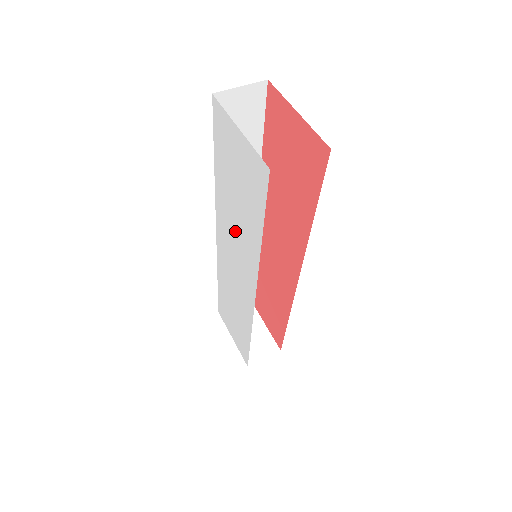
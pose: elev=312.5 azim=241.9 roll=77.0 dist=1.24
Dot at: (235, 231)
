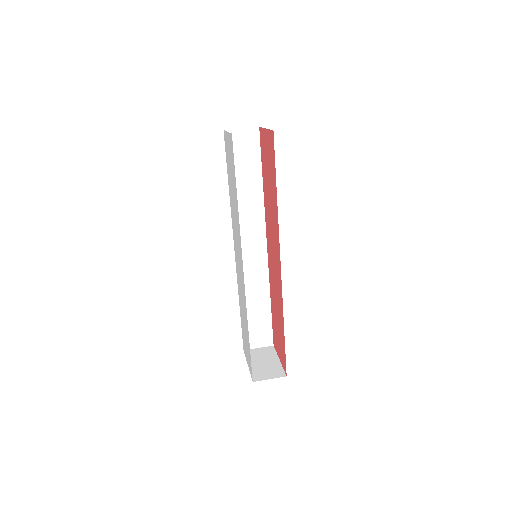
Dot at: (235, 221)
